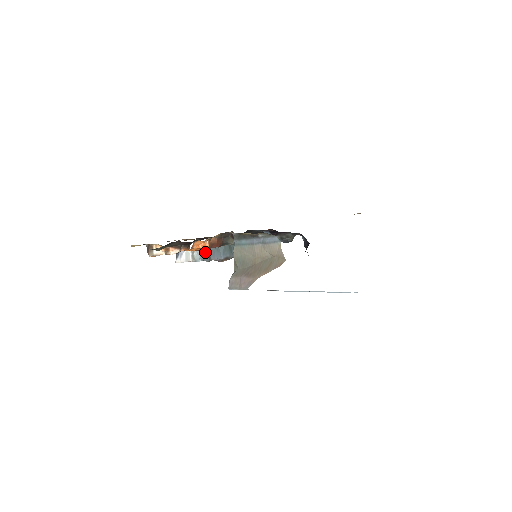
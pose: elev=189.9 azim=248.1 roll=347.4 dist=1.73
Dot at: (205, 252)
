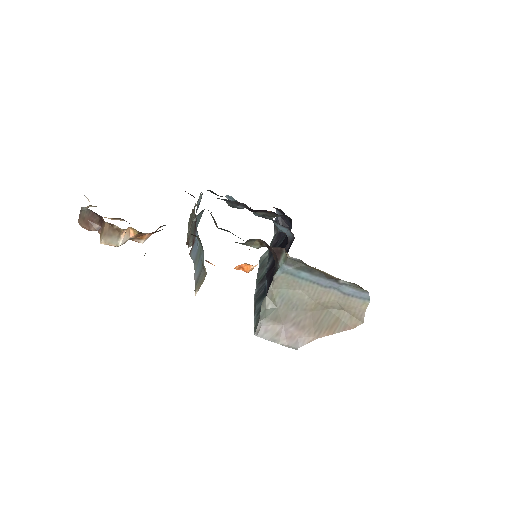
Dot at: occluded
